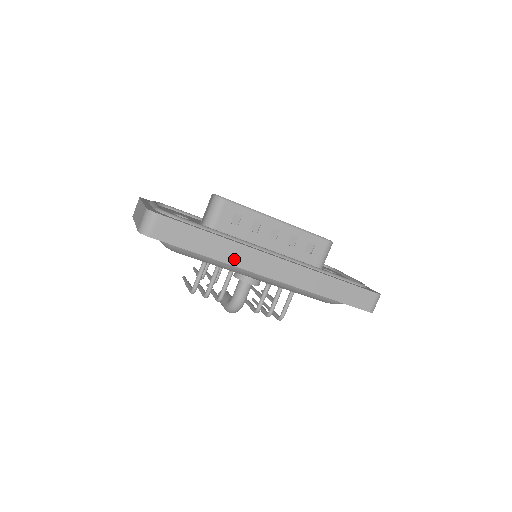
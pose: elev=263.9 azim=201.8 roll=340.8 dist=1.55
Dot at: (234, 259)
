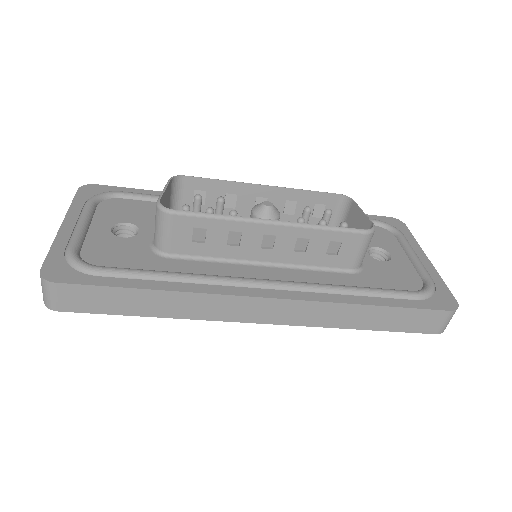
Dot at: (196, 312)
